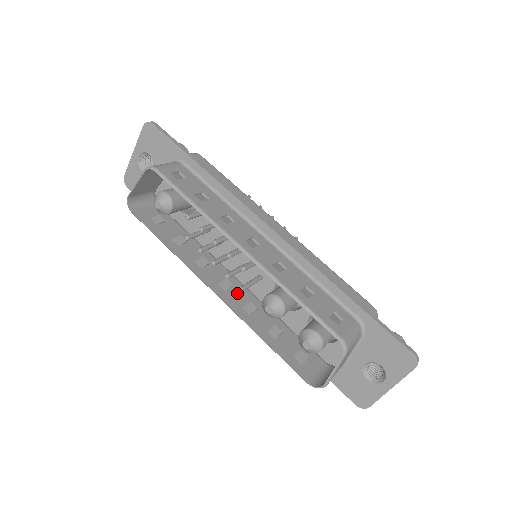
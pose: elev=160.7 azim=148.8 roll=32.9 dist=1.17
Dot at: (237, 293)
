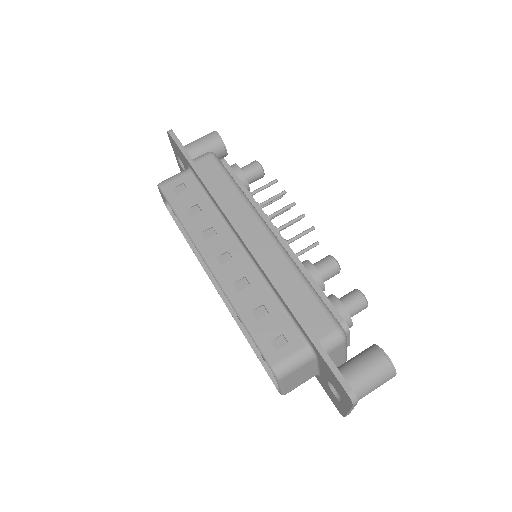
Dot at: occluded
